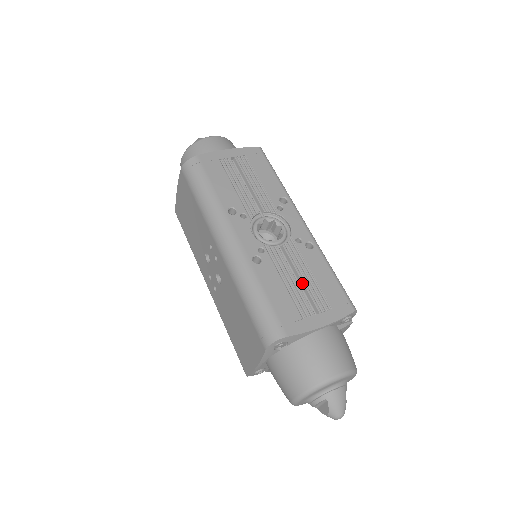
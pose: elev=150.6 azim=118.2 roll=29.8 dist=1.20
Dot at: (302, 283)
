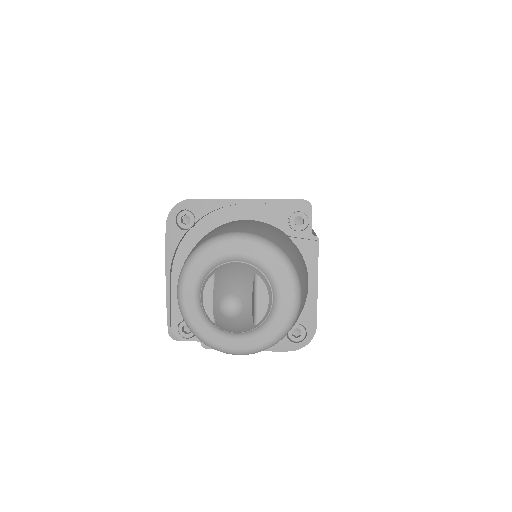
Dot at: occluded
